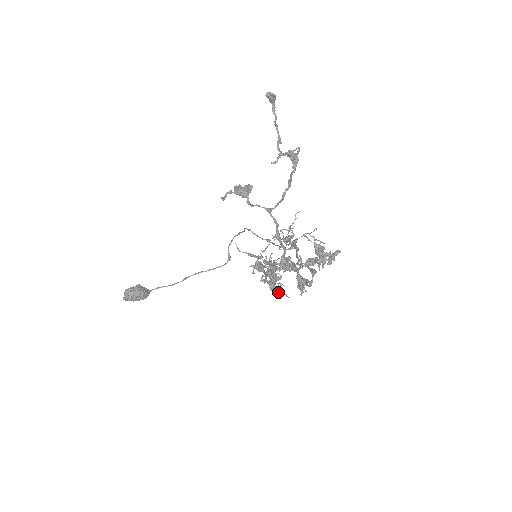
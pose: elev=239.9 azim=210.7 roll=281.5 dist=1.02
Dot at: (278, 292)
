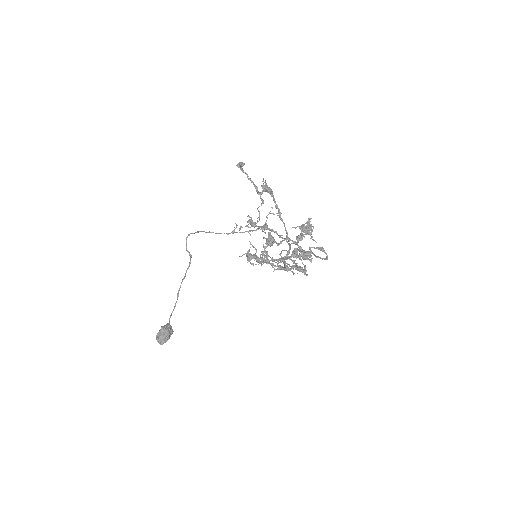
Dot at: (282, 266)
